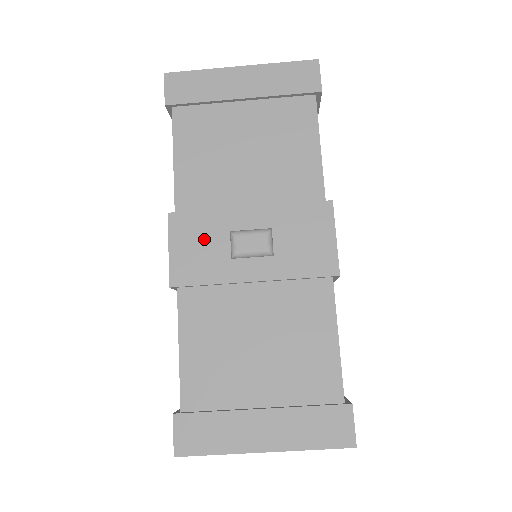
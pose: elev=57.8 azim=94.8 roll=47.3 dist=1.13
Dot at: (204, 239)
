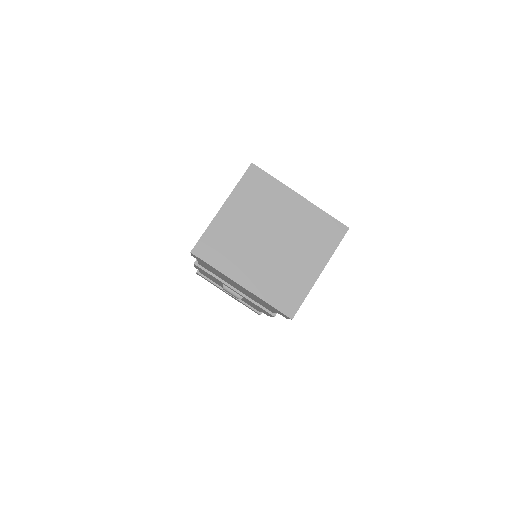
Dot at: occluded
